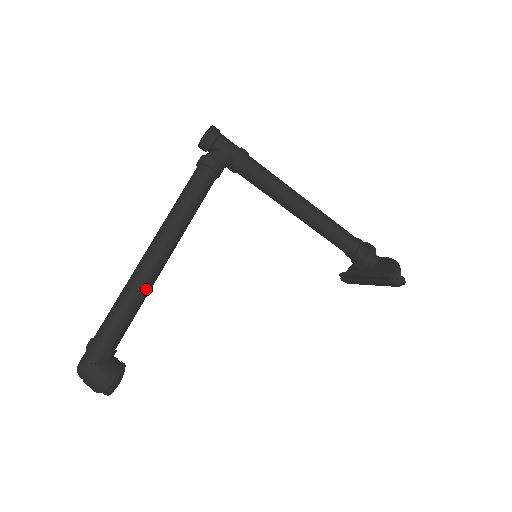
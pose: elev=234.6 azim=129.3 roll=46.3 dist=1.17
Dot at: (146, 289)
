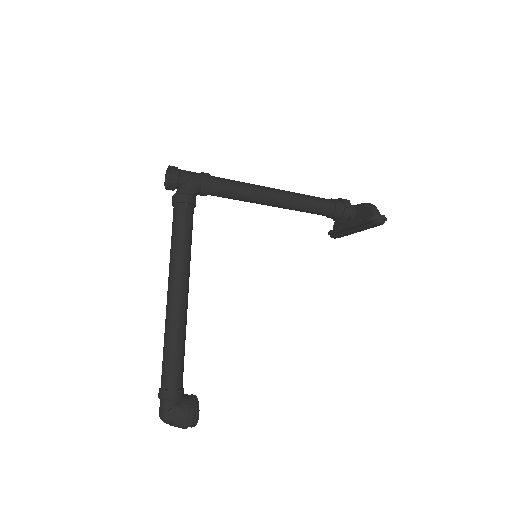
Dot at: (183, 328)
